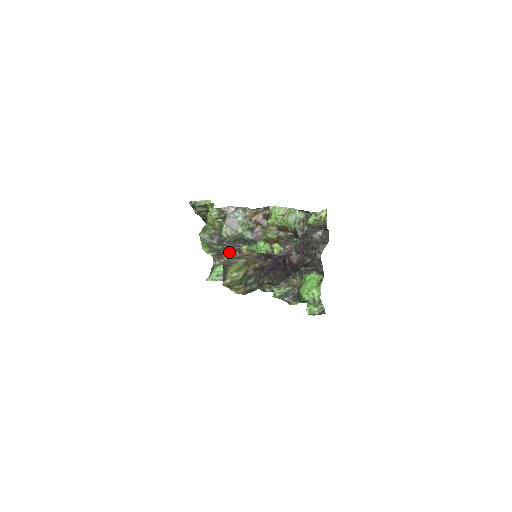
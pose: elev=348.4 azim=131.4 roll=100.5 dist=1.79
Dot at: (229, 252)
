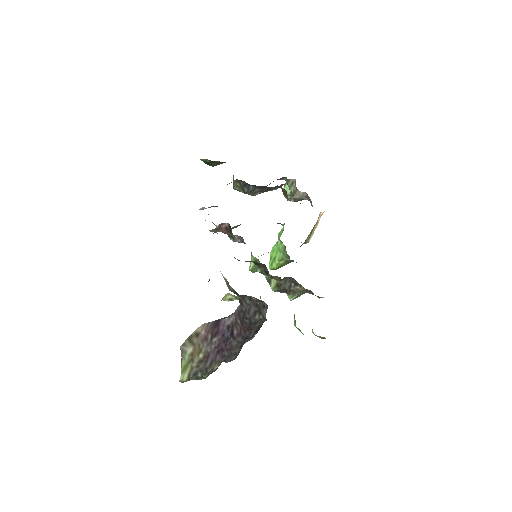
Dot at: (273, 189)
